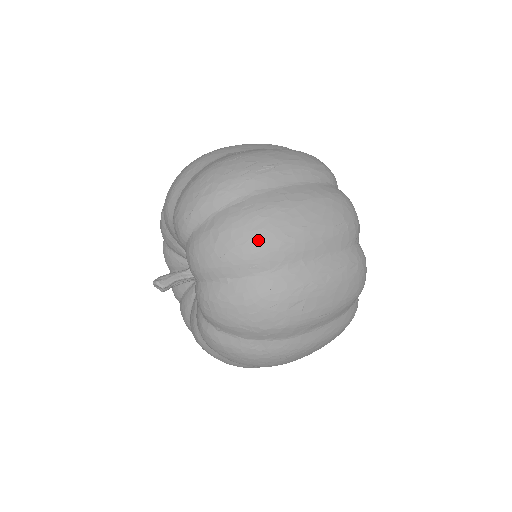
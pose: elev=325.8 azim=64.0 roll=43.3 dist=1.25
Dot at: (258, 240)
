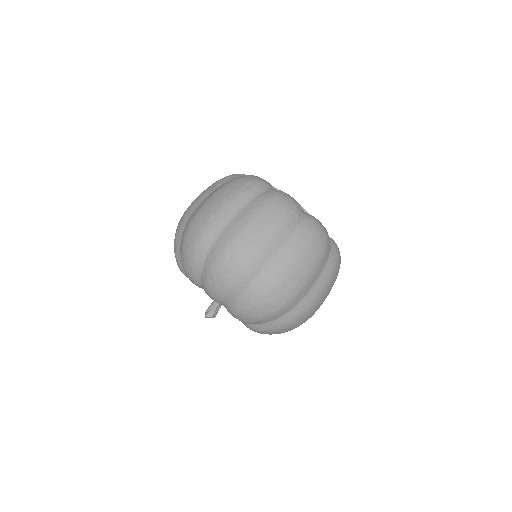
Dot at: (235, 267)
